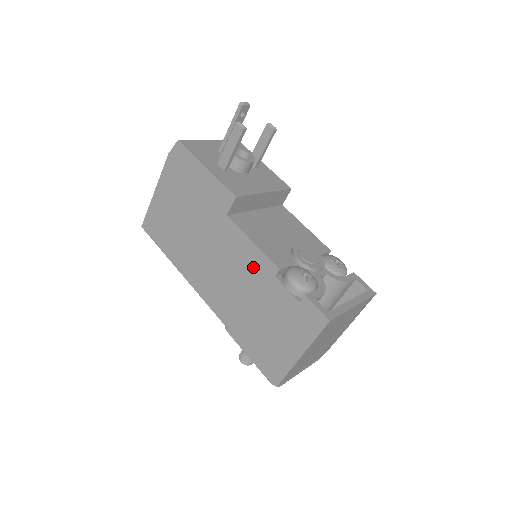
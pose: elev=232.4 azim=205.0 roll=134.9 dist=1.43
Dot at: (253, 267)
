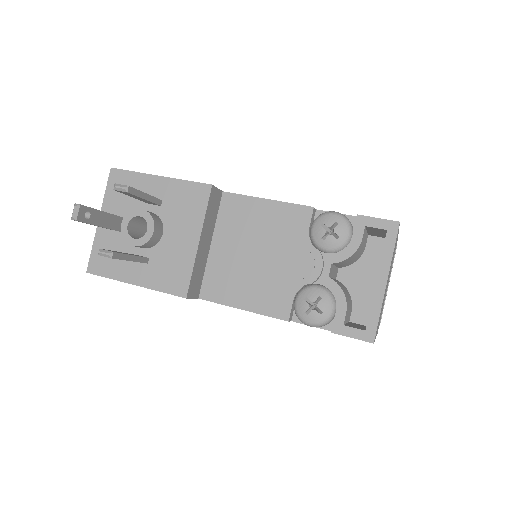
Dot at: occluded
